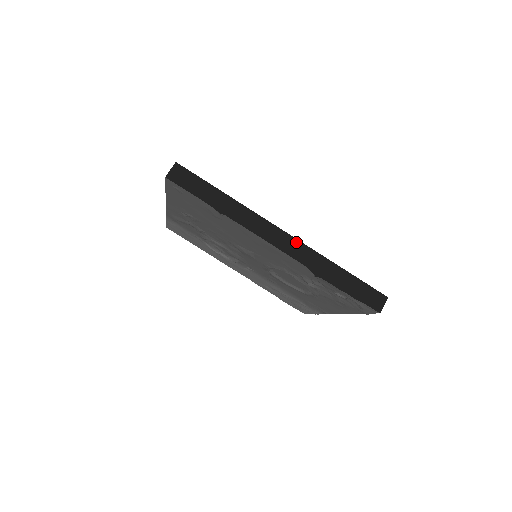
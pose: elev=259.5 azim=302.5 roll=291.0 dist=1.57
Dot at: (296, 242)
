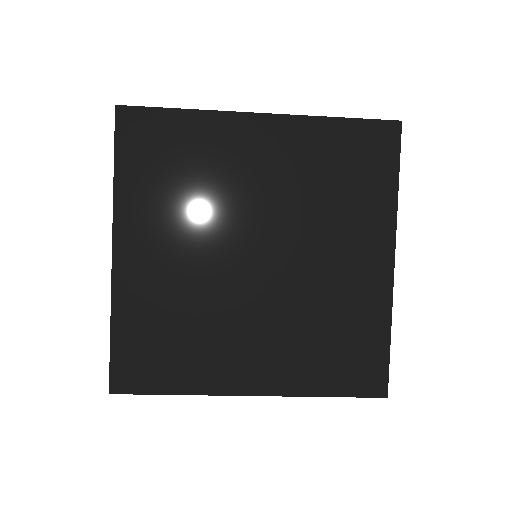
Dot at: (267, 395)
